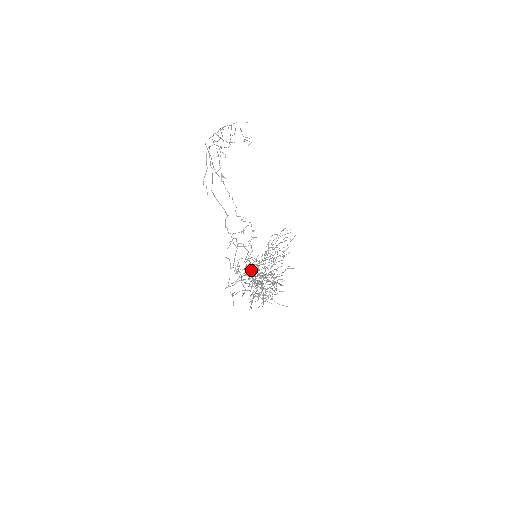
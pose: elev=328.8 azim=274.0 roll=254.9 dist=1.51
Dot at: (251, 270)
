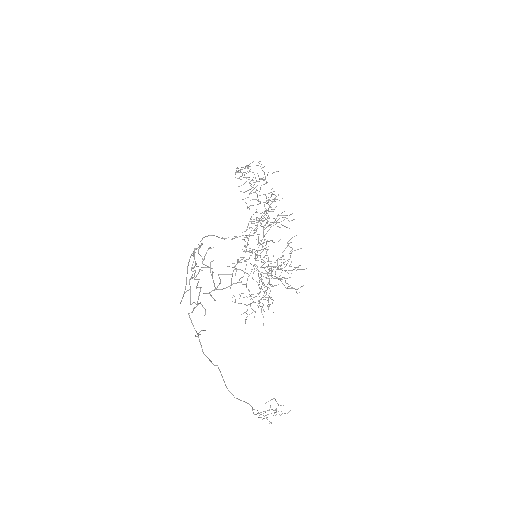
Dot at: (249, 251)
